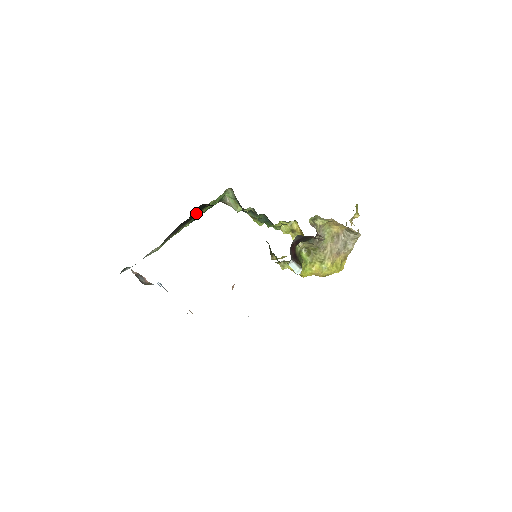
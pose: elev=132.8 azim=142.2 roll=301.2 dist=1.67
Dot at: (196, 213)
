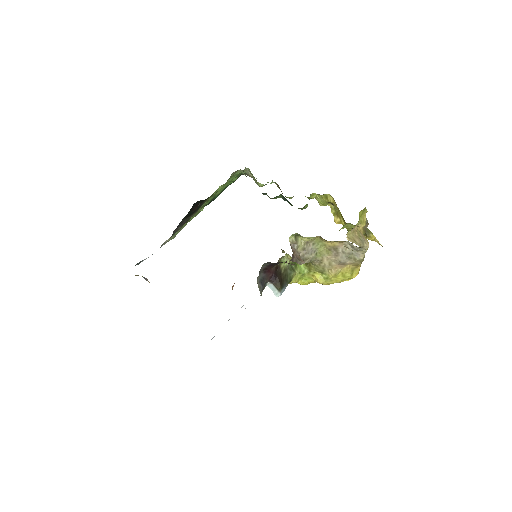
Dot at: (199, 205)
